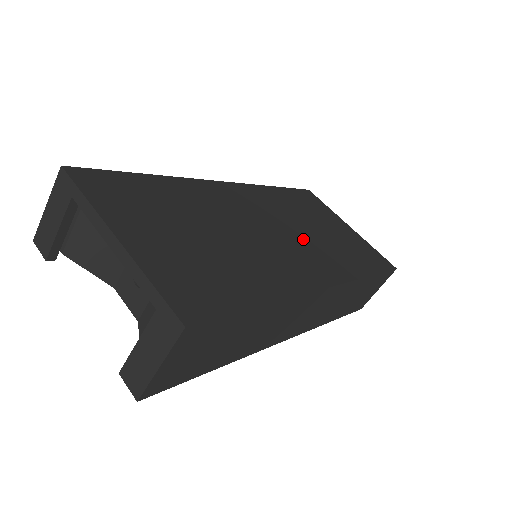
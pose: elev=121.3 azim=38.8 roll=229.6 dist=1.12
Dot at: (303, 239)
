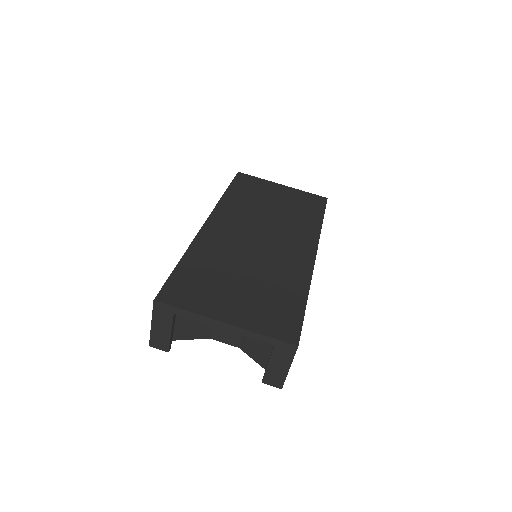
Dot at: (276, 227)
